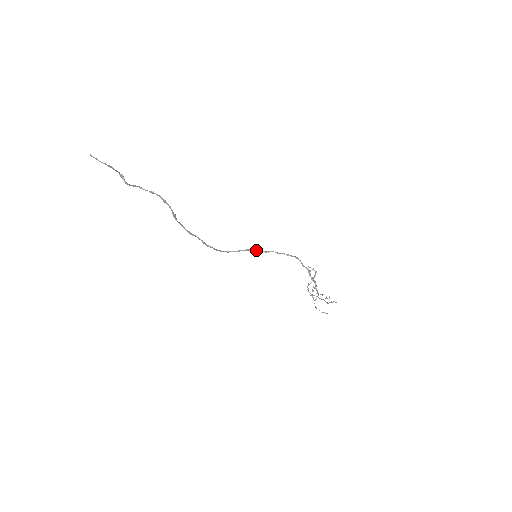
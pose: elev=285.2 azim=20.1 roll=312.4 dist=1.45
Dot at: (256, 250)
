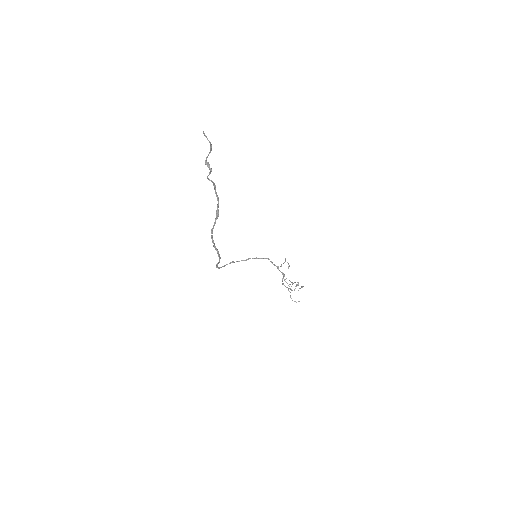
Dot at: (237, 261)
